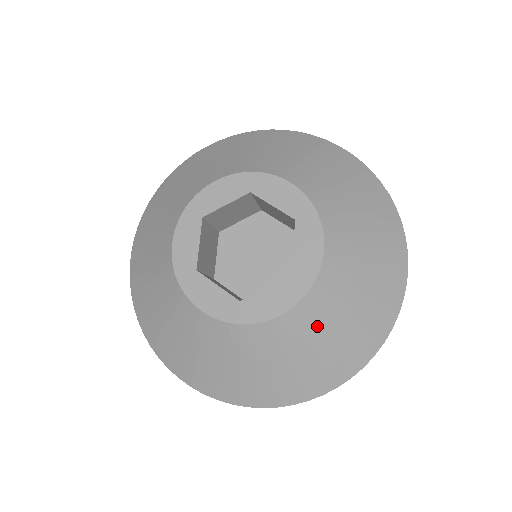
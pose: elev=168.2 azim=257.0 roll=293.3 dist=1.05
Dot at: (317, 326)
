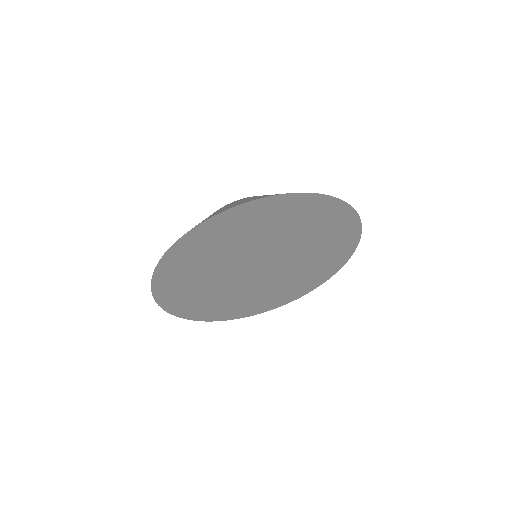
Dot at: occluded
